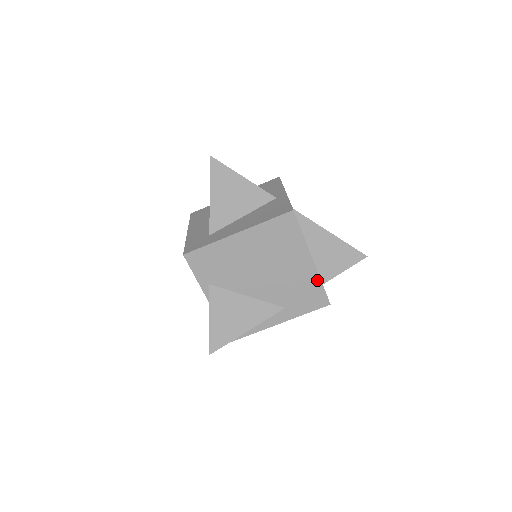
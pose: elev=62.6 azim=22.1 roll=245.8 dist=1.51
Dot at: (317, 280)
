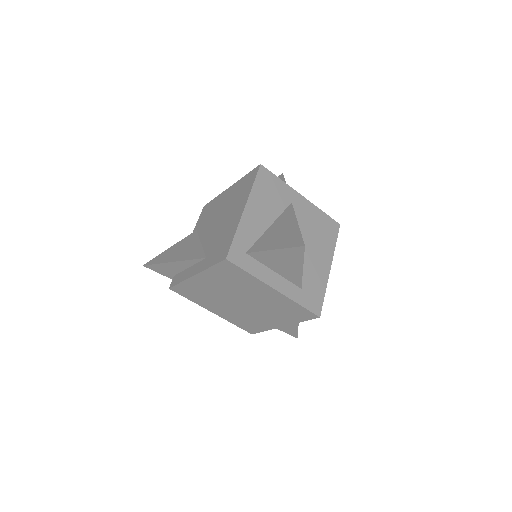
Dot at: (235, 230)
